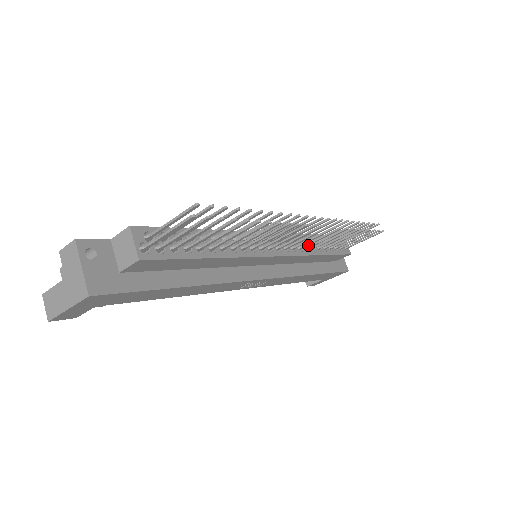
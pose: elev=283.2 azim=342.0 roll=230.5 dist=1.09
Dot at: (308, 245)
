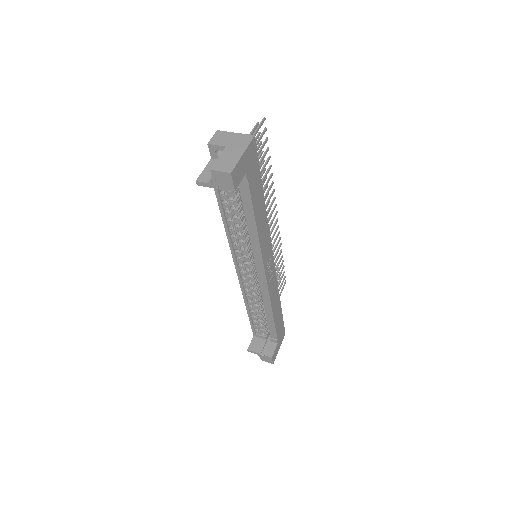
Dot at: occluded
